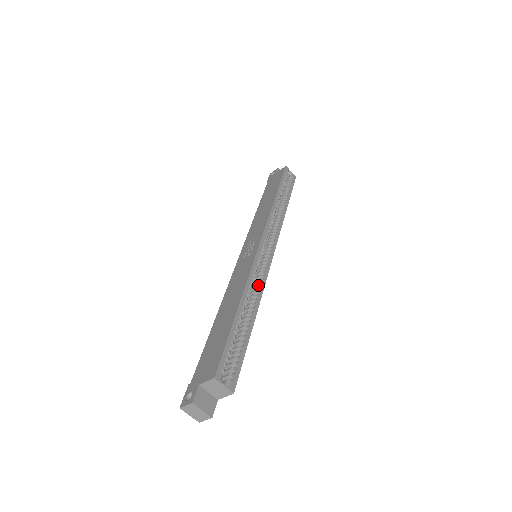
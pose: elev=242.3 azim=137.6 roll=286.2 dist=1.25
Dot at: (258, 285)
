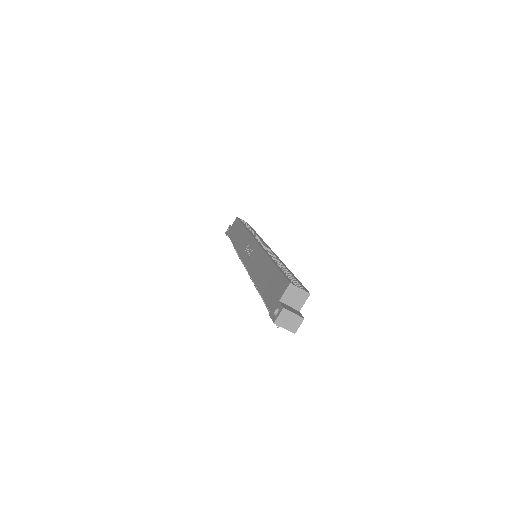
Dot at: (273, 258)
